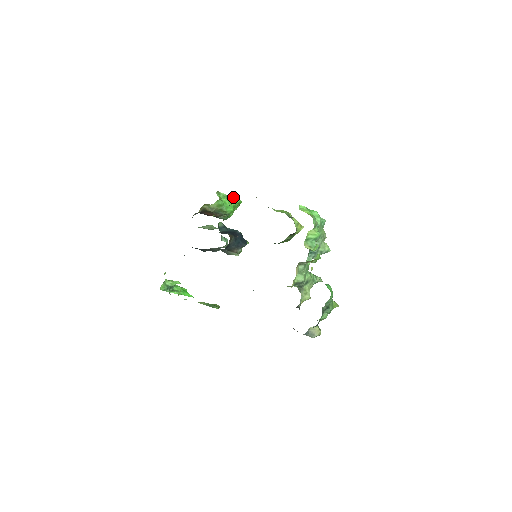
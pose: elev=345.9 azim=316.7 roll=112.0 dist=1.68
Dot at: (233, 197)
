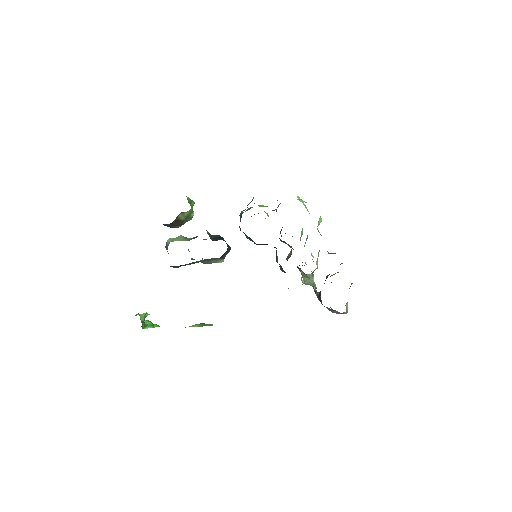
Dot at: (192, 200)
